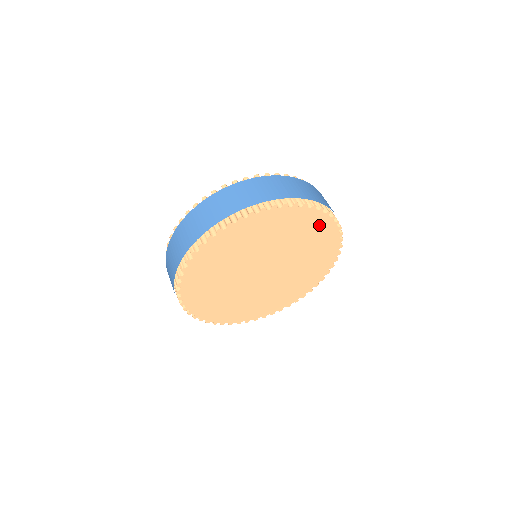
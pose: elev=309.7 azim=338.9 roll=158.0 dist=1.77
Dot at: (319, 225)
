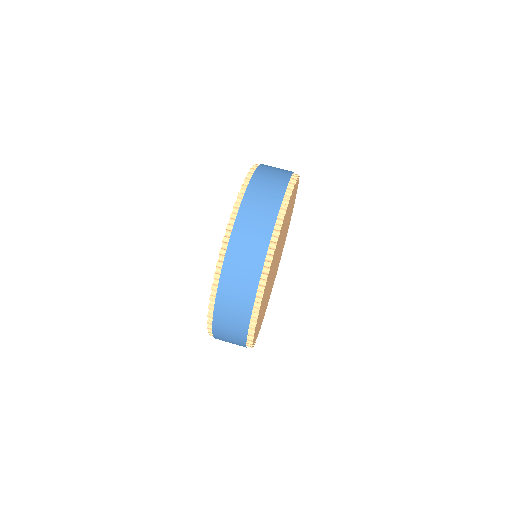
Dot at: occluded
